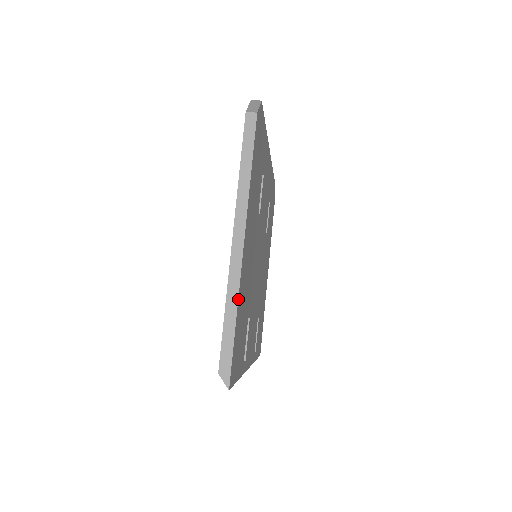
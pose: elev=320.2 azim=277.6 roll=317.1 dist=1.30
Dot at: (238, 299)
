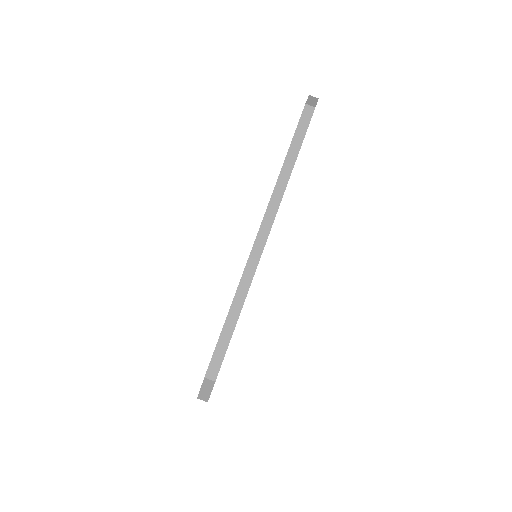
Dot at: occluded
